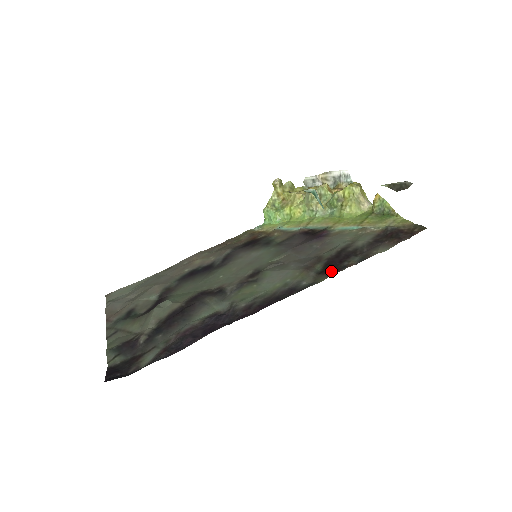
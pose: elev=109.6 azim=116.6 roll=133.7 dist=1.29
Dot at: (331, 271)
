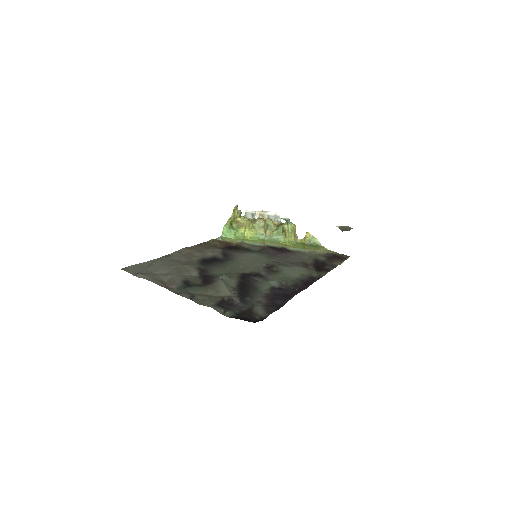
Dot at: (324, 270)
